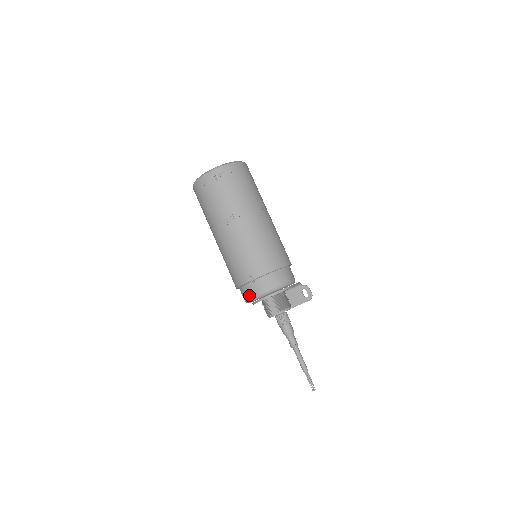
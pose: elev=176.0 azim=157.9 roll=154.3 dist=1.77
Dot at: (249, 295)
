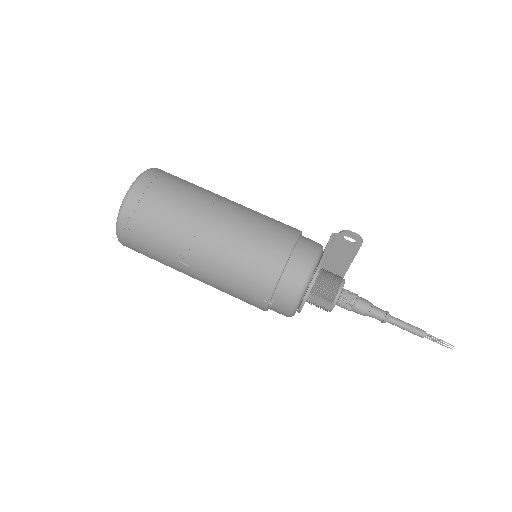
Dot at: (283, 314)
